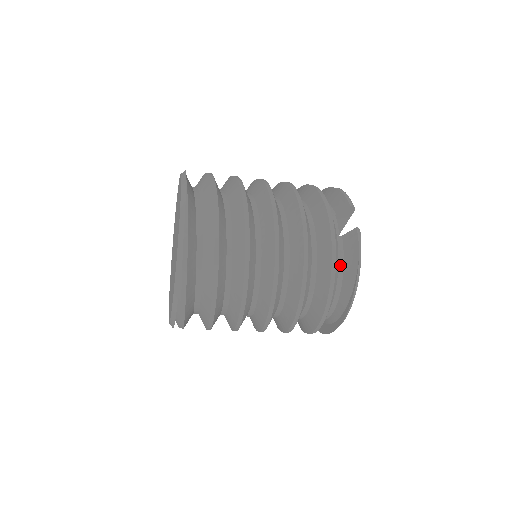
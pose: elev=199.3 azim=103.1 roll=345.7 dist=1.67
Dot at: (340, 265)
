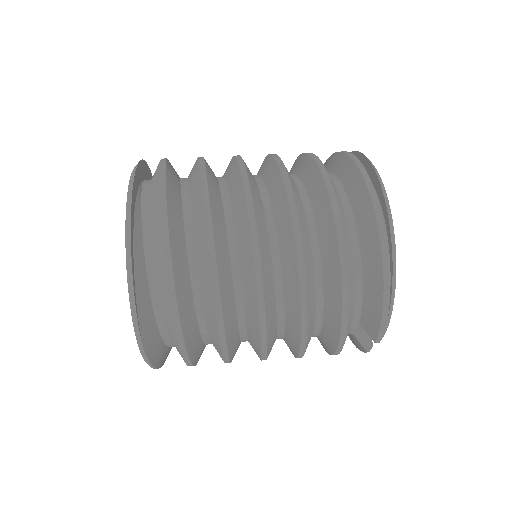
Dot at: occluded
